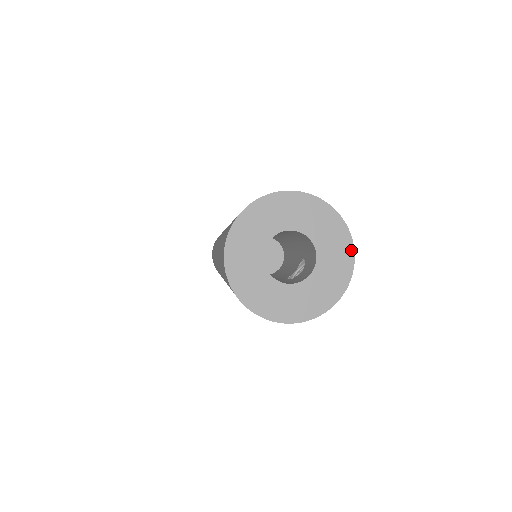
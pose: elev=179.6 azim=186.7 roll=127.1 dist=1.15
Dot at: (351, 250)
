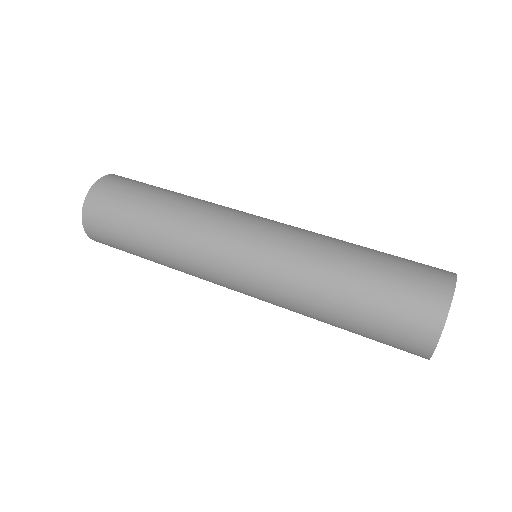
Dot at: occluded
